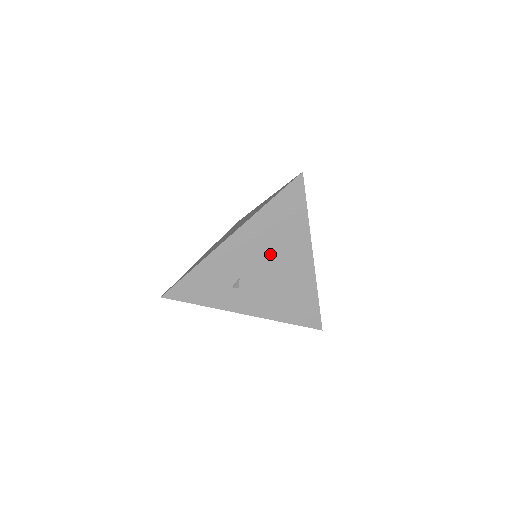
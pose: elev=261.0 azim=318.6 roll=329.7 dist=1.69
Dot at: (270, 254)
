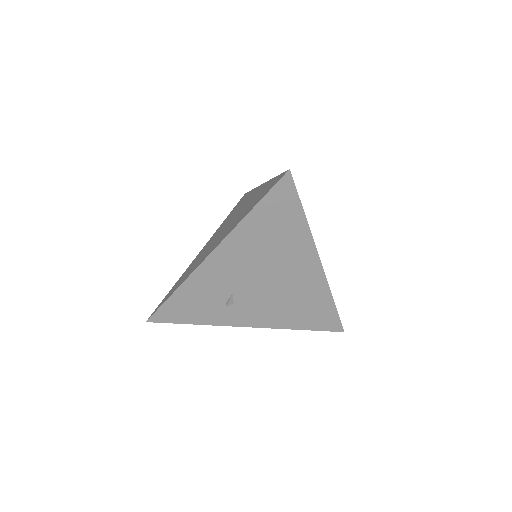
Dot at: (265, 266)
